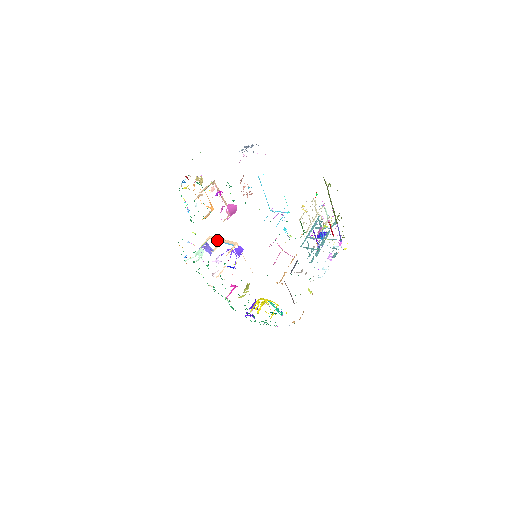
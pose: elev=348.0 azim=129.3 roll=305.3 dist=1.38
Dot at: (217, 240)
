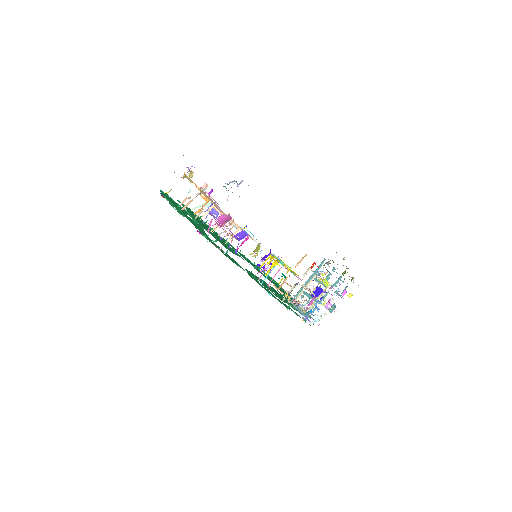
Dot at: (220, 213)
